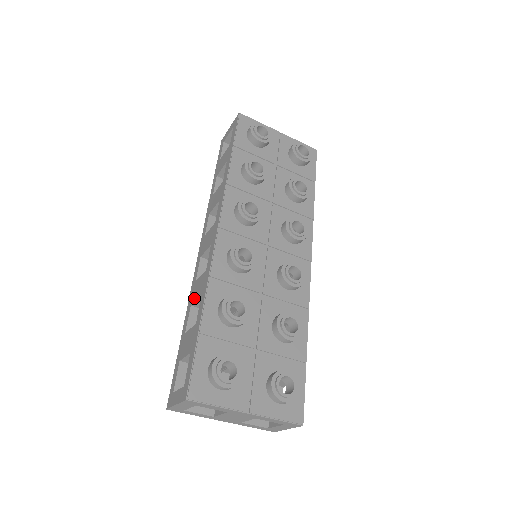
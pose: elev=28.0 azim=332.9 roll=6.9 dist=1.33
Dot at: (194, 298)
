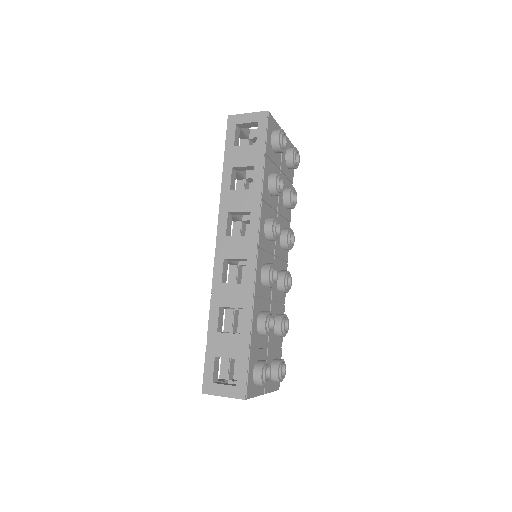
Dot at: (226, 303)
